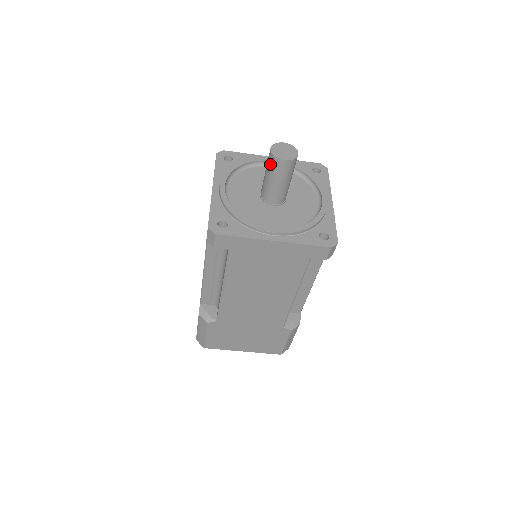
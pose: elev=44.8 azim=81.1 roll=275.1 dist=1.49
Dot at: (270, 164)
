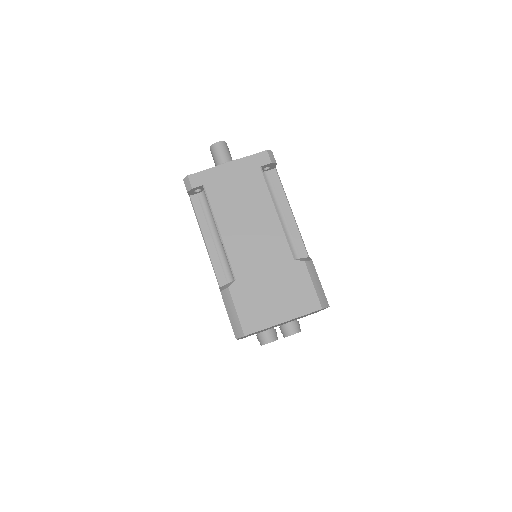
Dot at: (213, 153)
